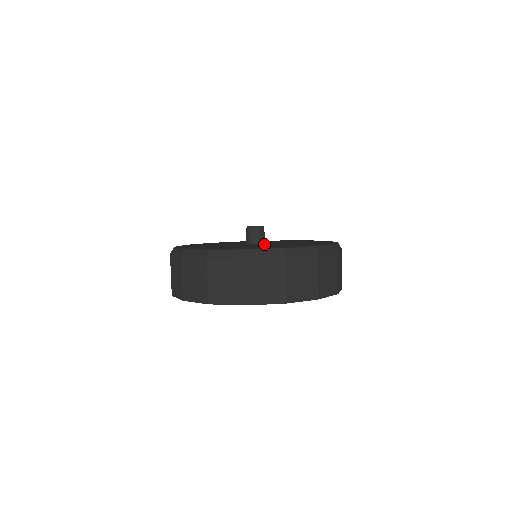
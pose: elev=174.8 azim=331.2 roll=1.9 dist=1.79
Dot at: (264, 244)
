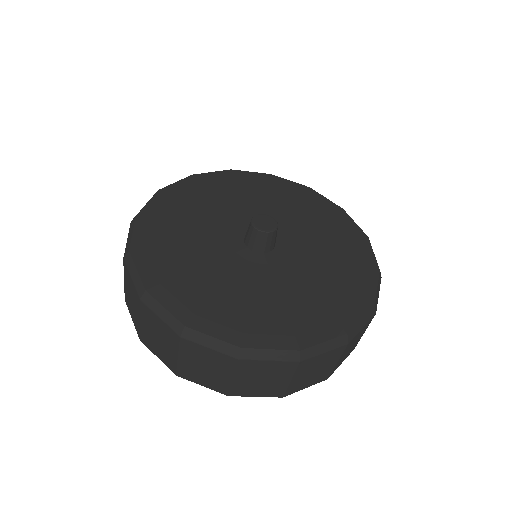
Dot at: (292, 257)
